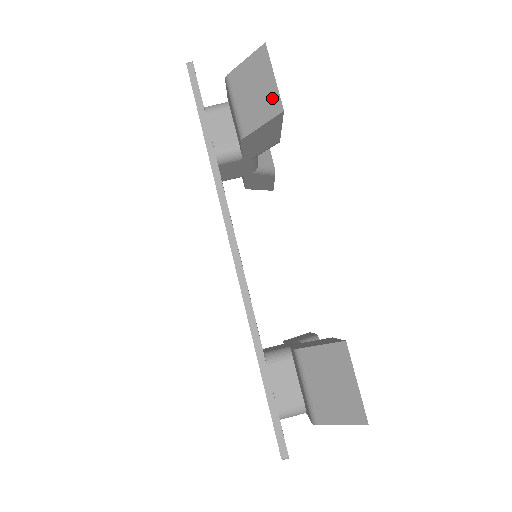
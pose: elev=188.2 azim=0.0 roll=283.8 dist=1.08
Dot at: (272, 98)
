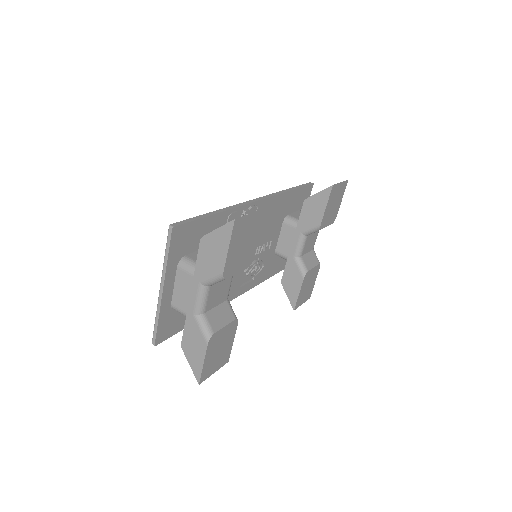
Dot at: occluded
